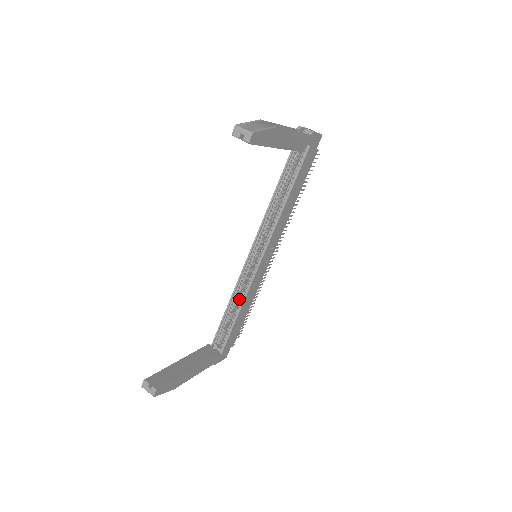
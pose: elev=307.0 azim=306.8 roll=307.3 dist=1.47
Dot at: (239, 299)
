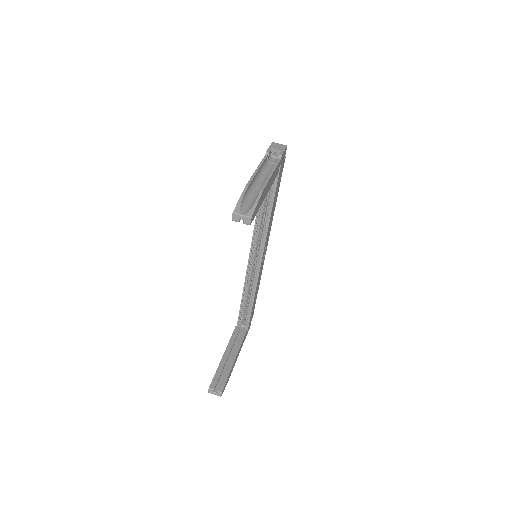
Dot at: (249, 287)
